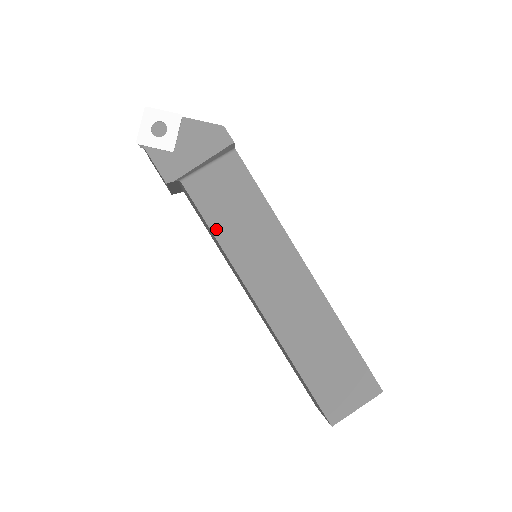
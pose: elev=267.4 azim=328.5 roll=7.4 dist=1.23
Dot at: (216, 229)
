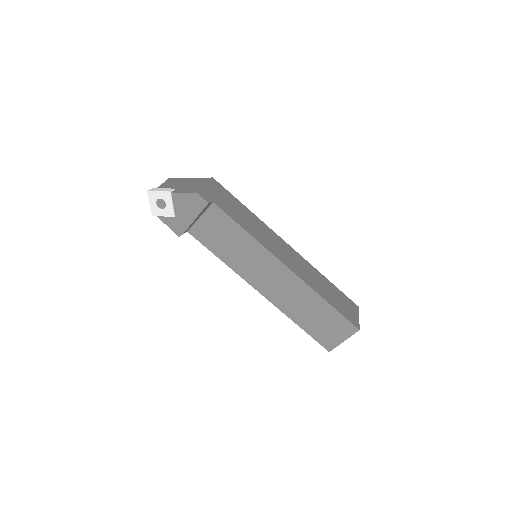
Dot at: (220, 255)
